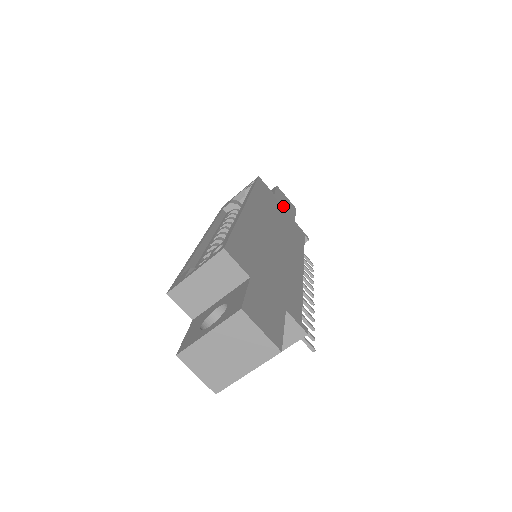
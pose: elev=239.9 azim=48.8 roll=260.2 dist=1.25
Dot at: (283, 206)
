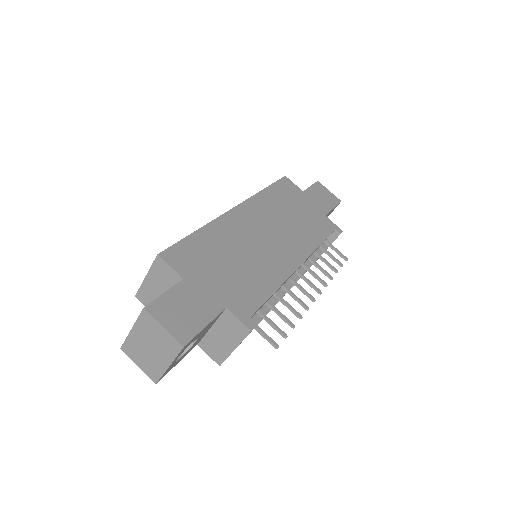
Dot at: (313, 202)
